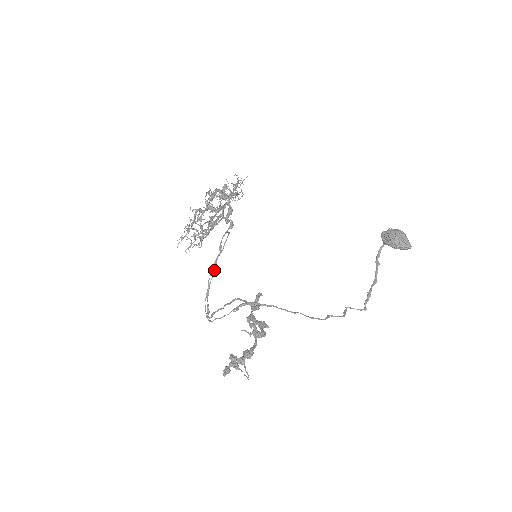
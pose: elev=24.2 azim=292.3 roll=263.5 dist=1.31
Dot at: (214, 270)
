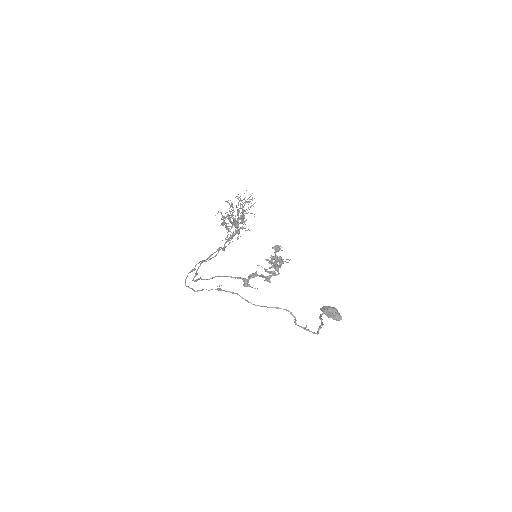
Dot at: (208, 258)
